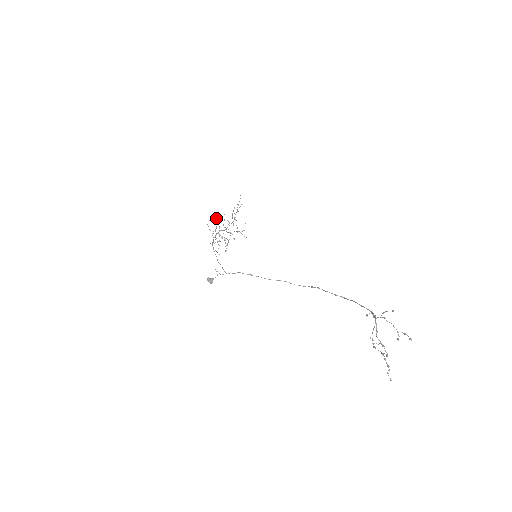
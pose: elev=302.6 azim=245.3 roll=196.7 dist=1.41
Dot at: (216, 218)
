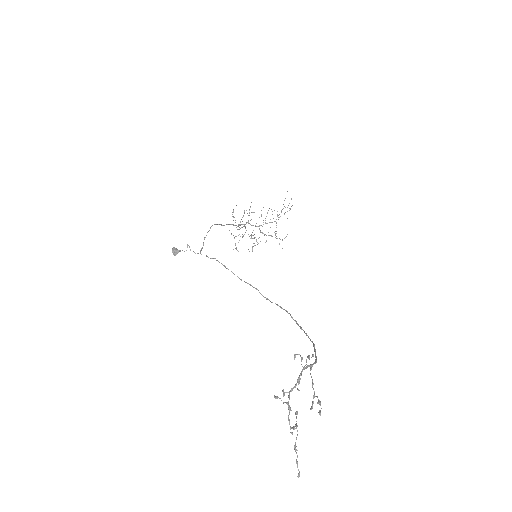
Dot at: occluded
